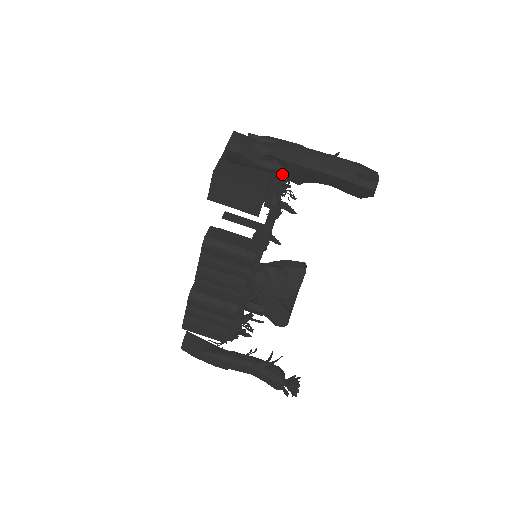
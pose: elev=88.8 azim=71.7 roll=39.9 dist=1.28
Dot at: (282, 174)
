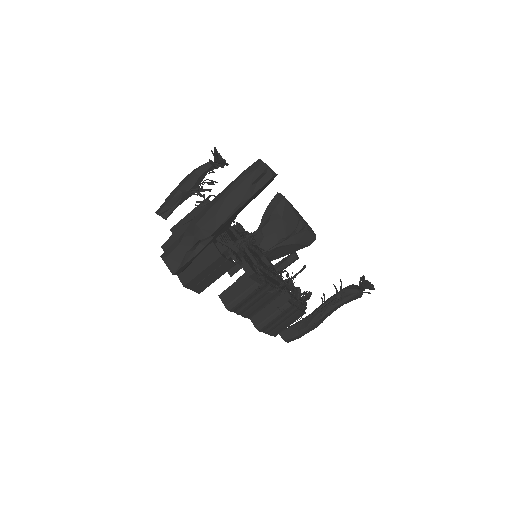
Dot at: (216, 237)
